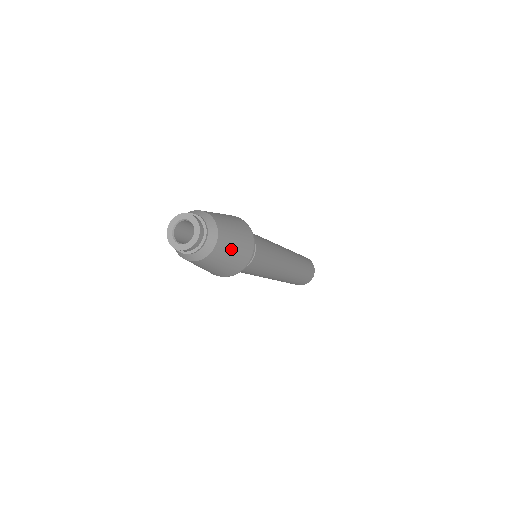
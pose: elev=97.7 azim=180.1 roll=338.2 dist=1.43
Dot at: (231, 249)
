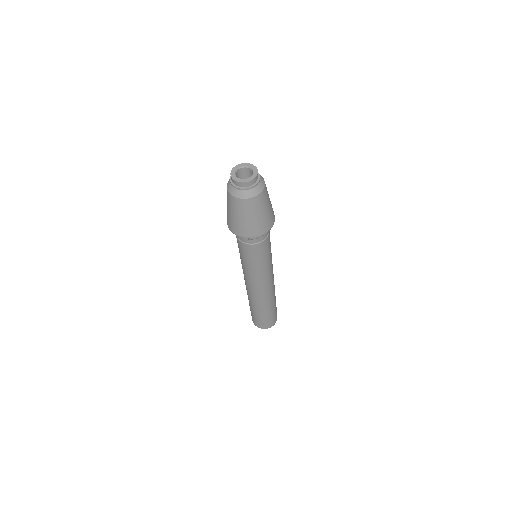
Dot at: occluded
